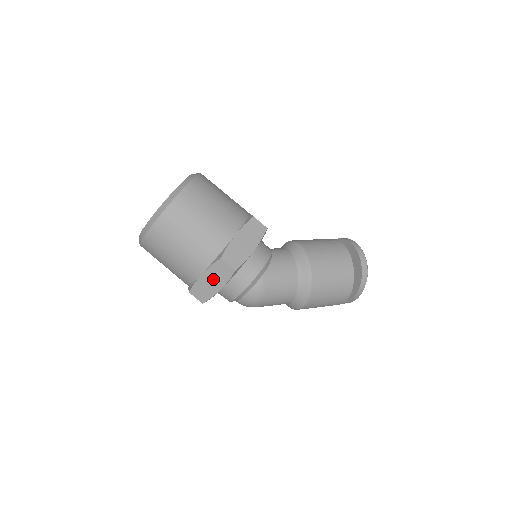
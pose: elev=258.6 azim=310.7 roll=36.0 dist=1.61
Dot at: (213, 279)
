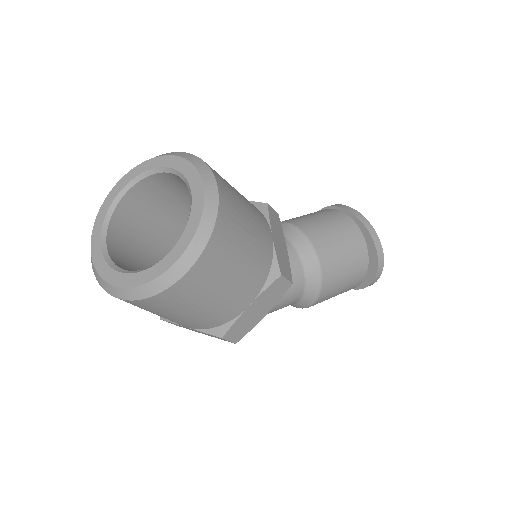
Dot at: (201, 332)
